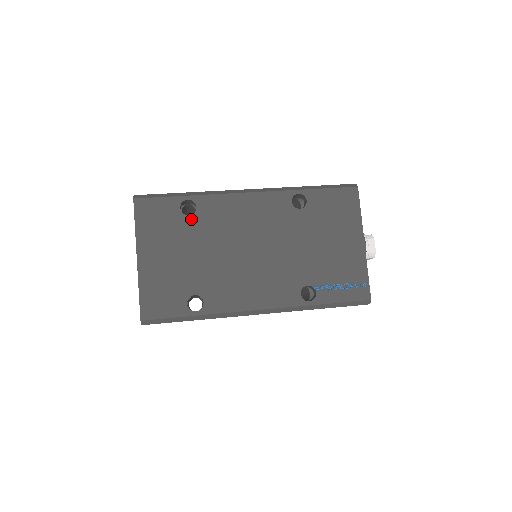
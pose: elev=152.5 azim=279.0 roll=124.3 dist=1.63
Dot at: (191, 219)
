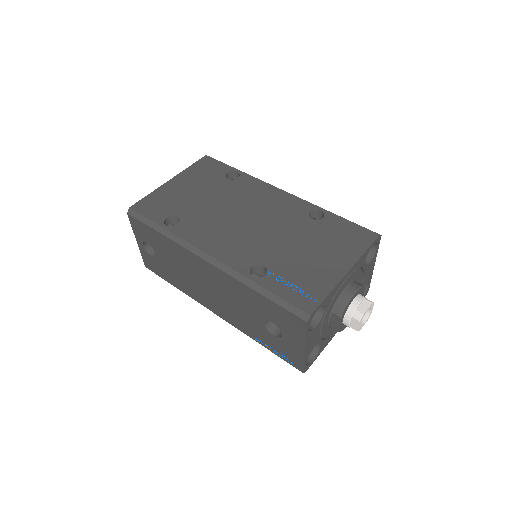
Dot at: (227, 181)
